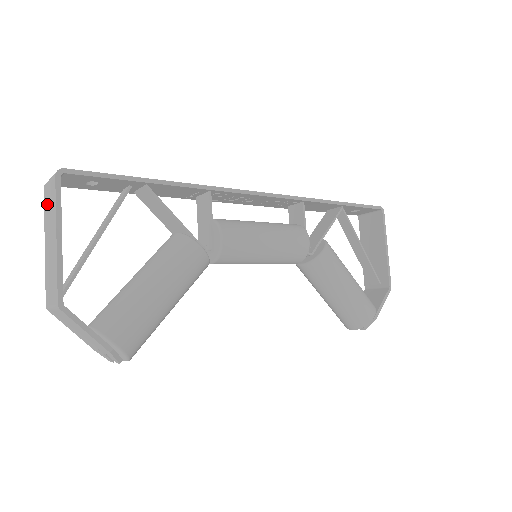
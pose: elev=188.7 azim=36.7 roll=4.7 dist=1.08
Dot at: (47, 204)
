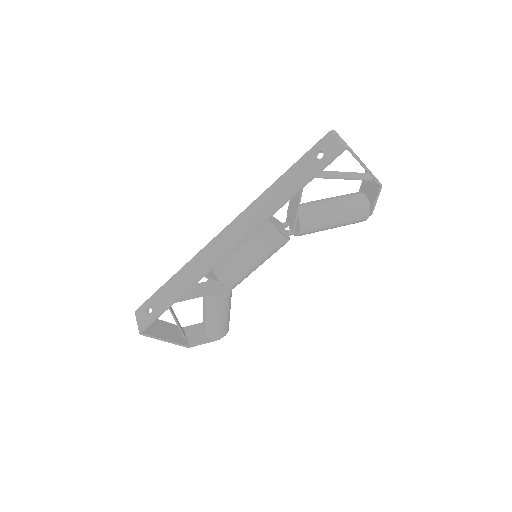
Dot at: occluded
